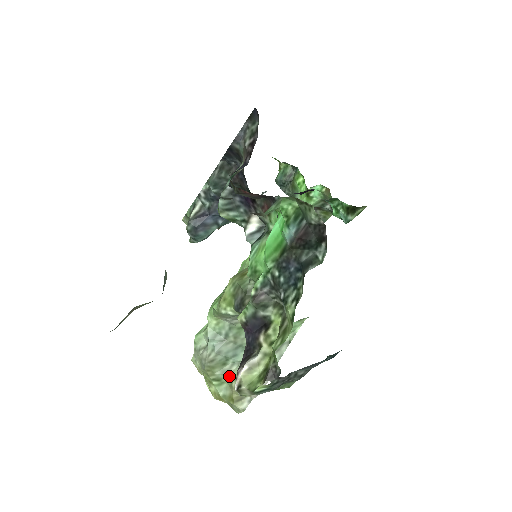
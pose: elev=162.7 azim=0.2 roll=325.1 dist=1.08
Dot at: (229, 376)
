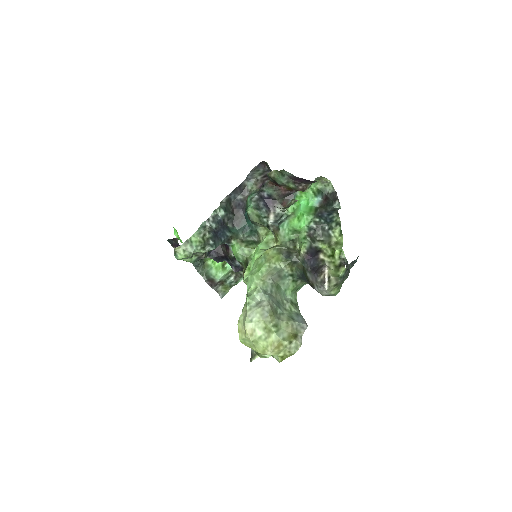
Dot at: (283, 321)
